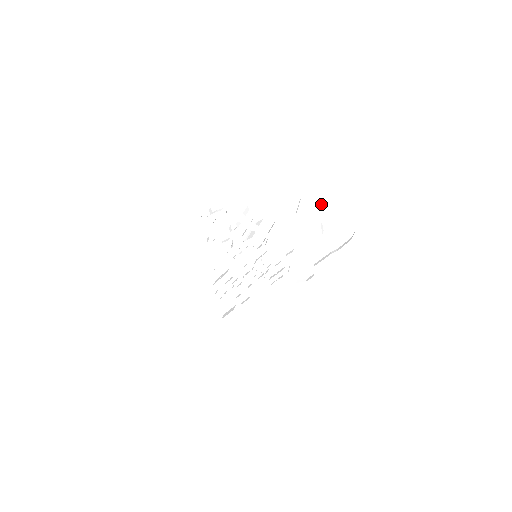
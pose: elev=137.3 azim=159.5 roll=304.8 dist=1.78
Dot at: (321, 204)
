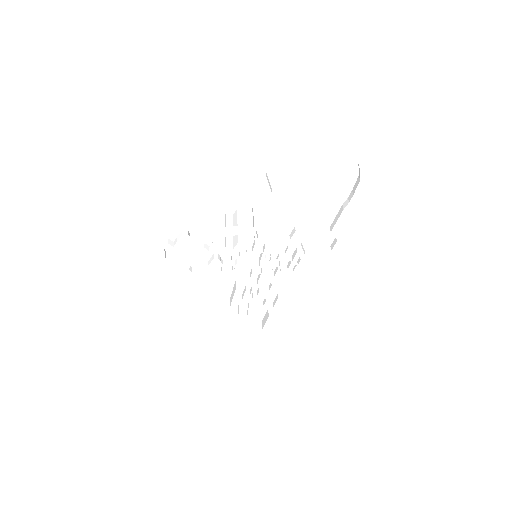
Dot at: (295, 162)
